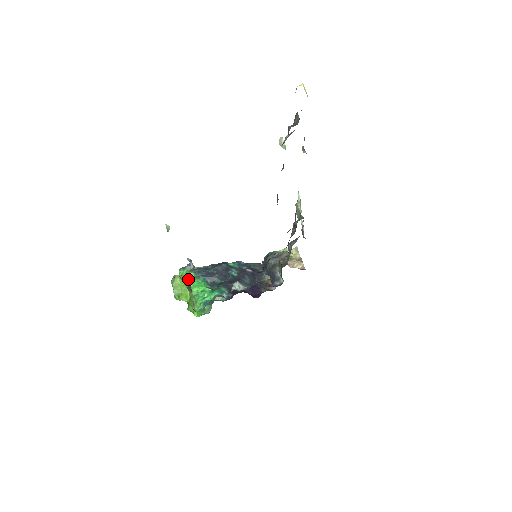
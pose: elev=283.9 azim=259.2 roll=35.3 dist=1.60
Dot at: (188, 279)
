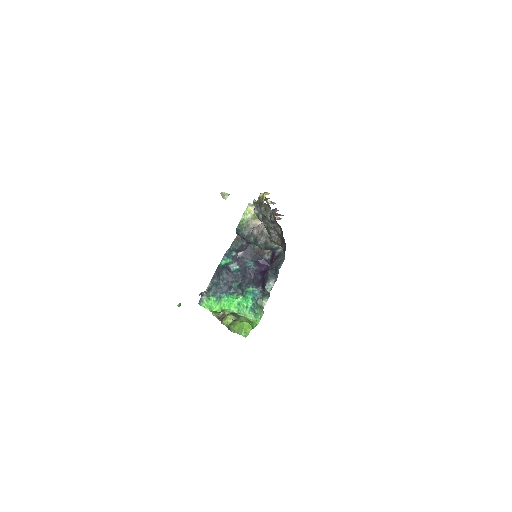
Dot at: (216, 305)
